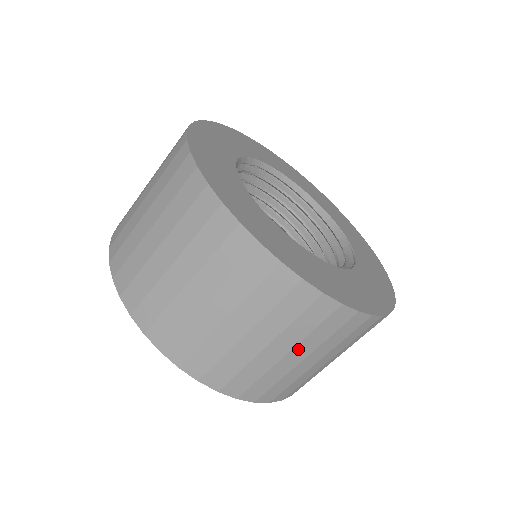
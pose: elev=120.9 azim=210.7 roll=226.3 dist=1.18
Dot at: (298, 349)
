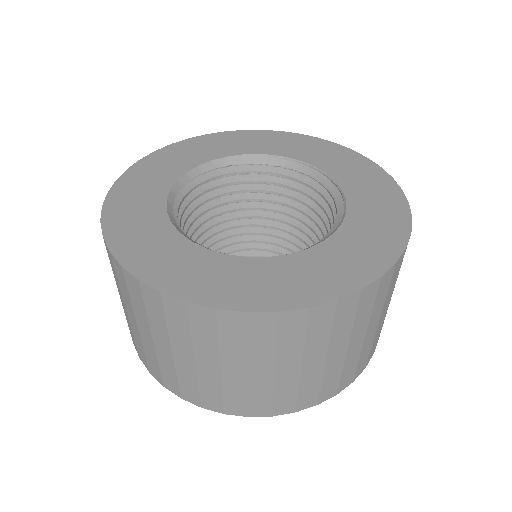
Dot at: occluded
